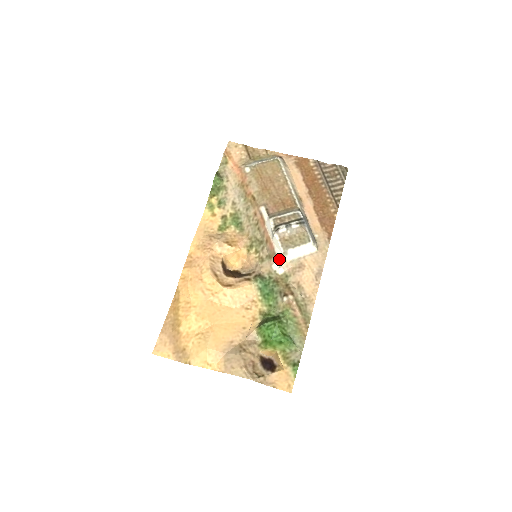
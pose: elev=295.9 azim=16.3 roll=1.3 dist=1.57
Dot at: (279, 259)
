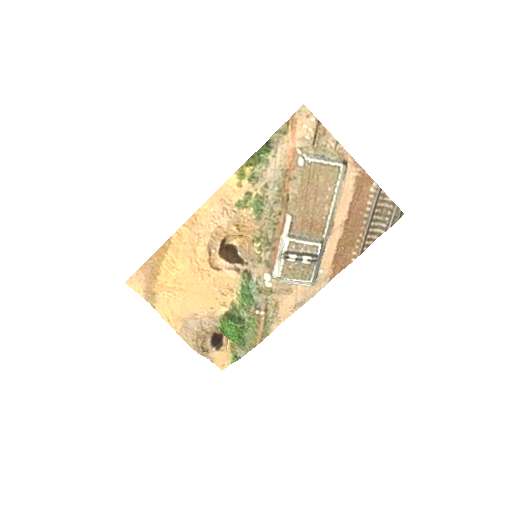
Dot at: (273, 276)
